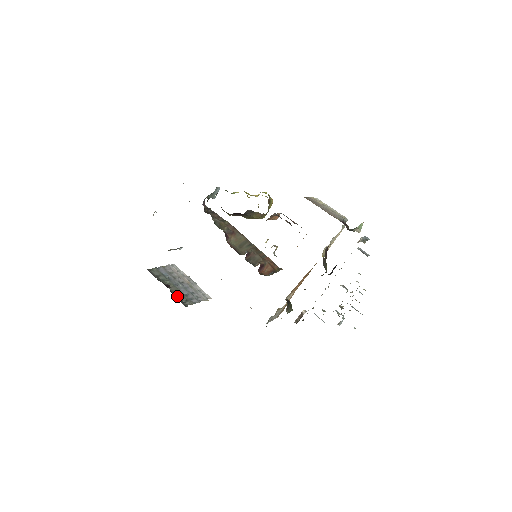
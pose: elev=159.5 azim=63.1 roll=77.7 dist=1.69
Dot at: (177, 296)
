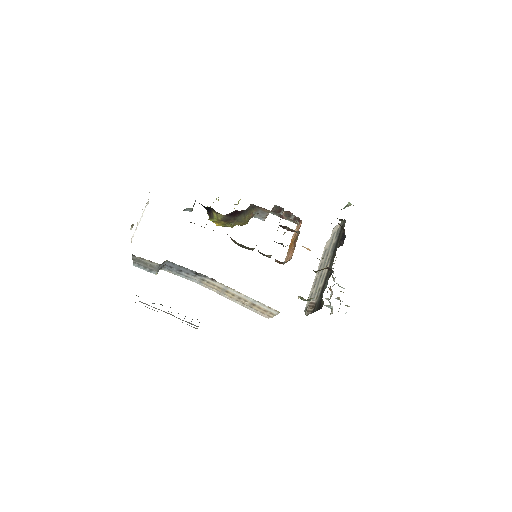
Dot at: occluded
